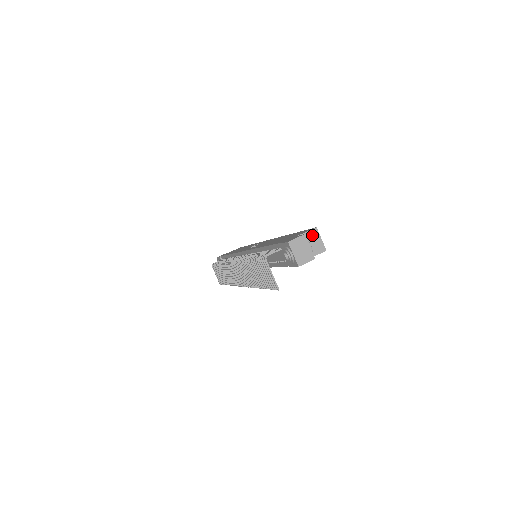
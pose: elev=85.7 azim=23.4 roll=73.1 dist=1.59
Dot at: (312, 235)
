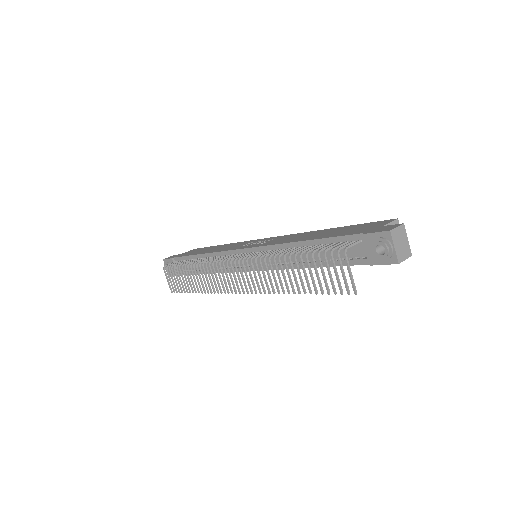
Dot at: occluded
